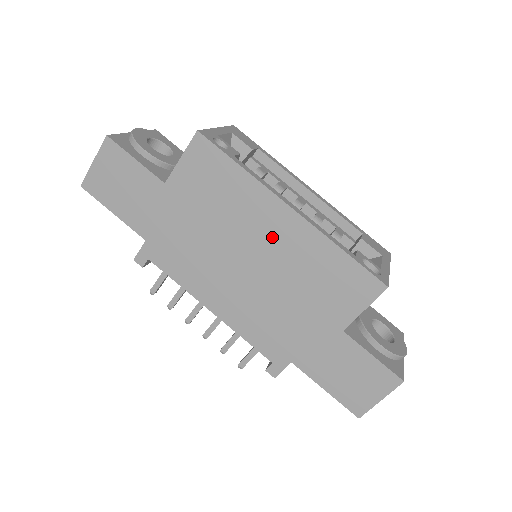
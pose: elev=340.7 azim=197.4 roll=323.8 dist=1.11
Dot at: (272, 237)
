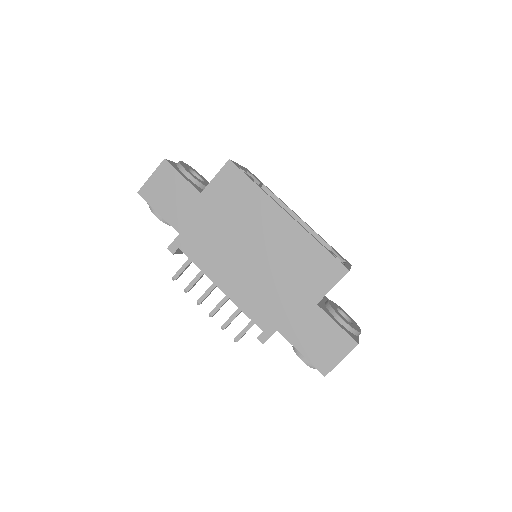
Dot at: (272, 233)
